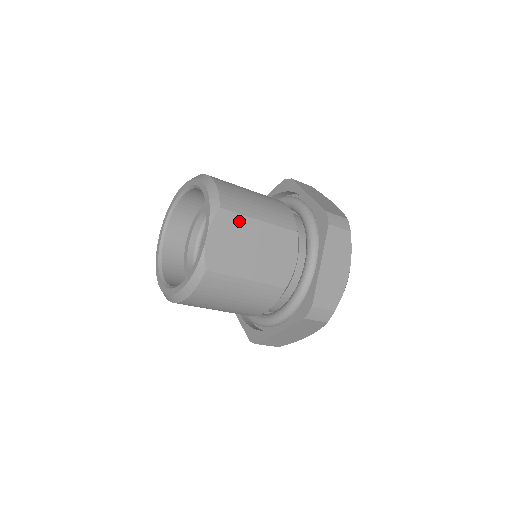
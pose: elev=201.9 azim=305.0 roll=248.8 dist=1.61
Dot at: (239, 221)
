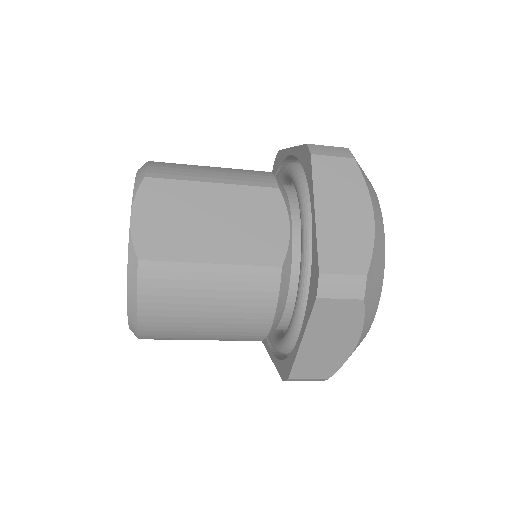
Dot at: (179, 189)
